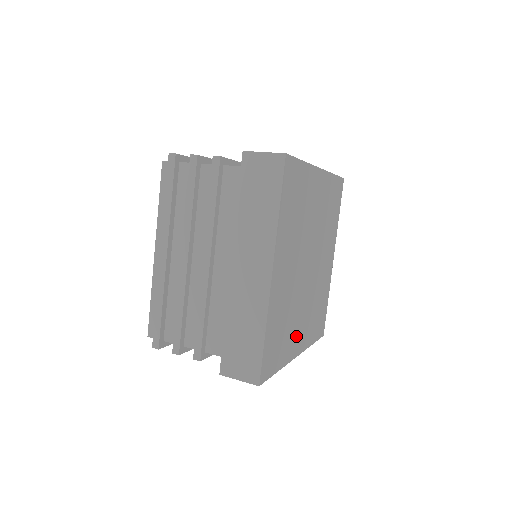
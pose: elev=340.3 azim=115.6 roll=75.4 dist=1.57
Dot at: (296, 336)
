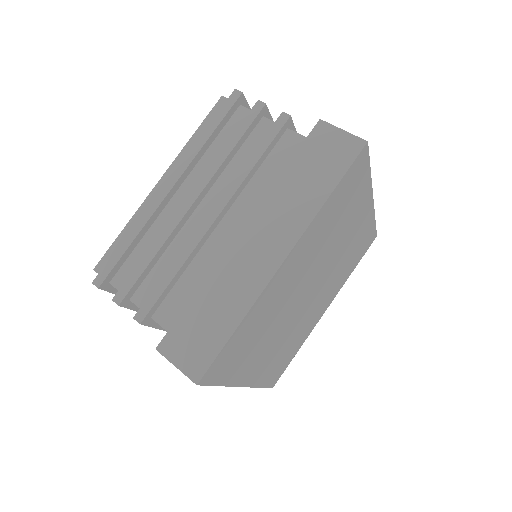
Dot at: (256, 361)
